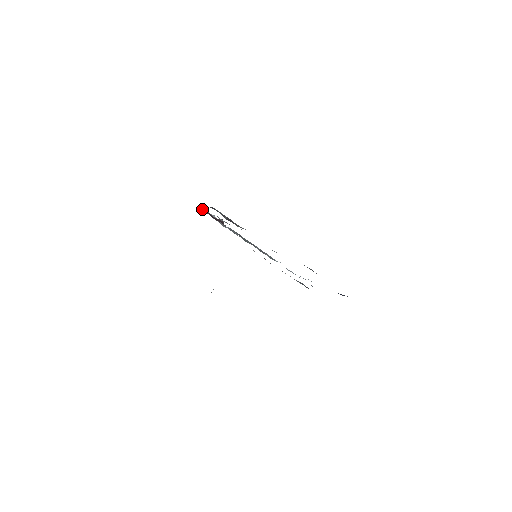
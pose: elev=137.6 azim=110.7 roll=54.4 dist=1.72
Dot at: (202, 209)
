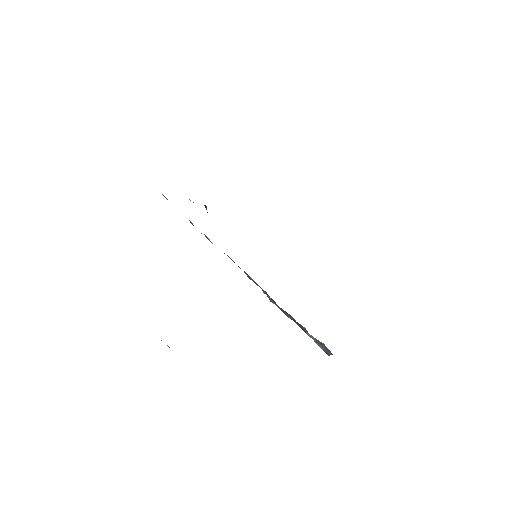
Dot at: occluded
